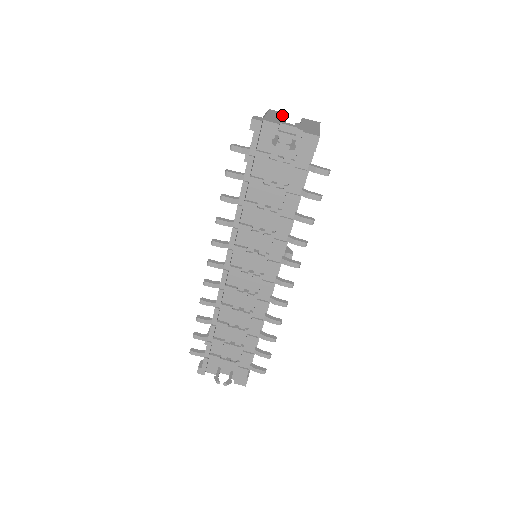
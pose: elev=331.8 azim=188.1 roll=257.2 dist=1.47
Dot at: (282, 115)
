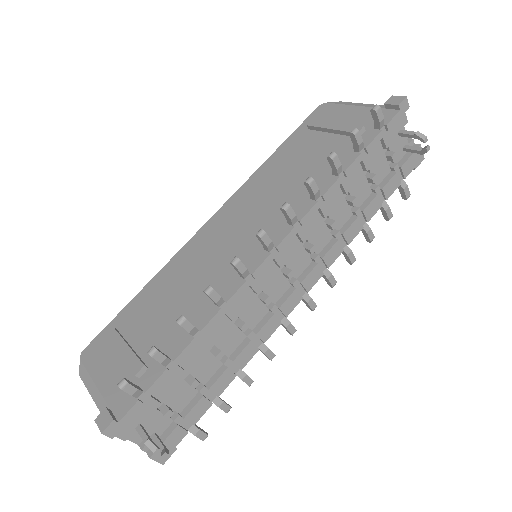
Dot at: occluded
